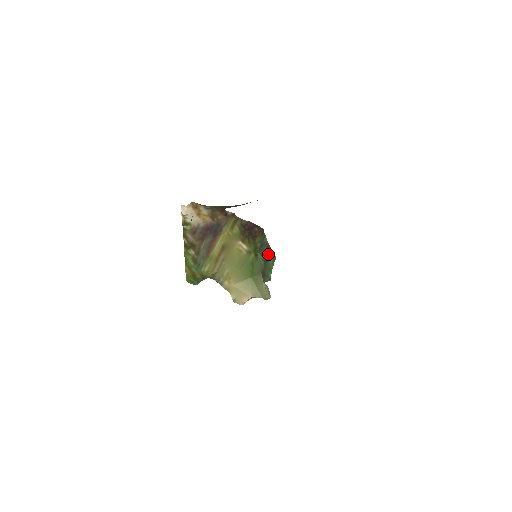
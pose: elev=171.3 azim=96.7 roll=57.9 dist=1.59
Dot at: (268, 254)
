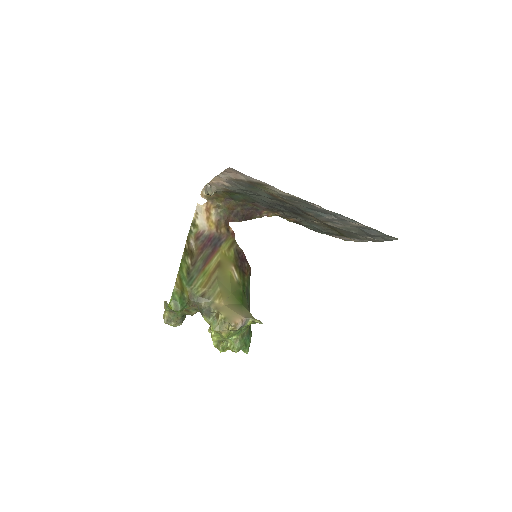
Dot at: occluded
